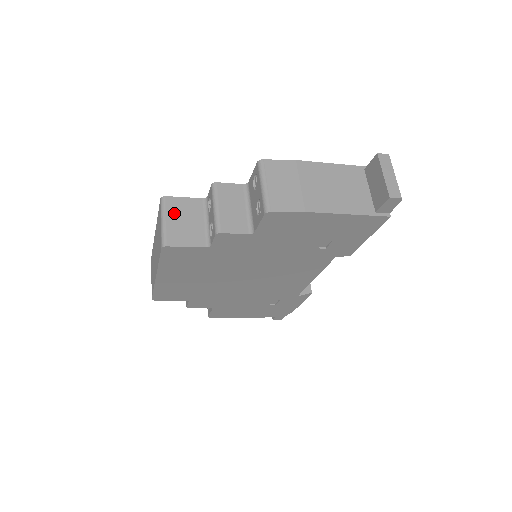
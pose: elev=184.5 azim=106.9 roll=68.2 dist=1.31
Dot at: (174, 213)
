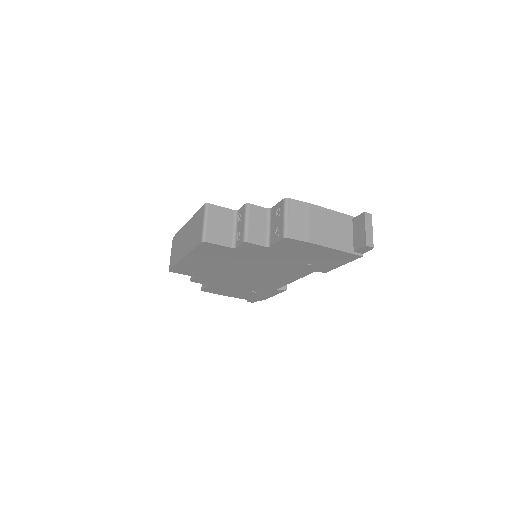
Dot at: (213, 218)
